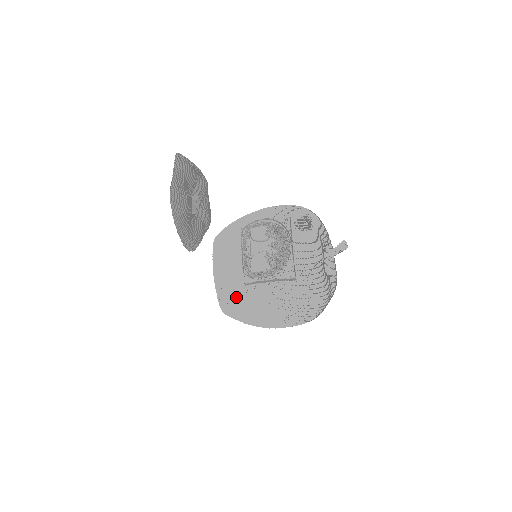
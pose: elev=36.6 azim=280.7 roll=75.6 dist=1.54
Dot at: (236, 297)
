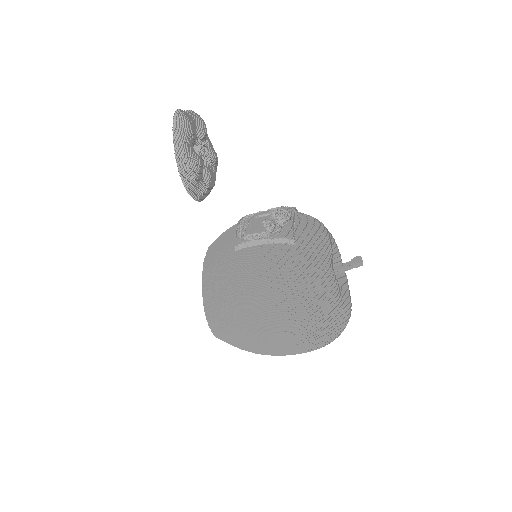
Dot at: (222, 270)
